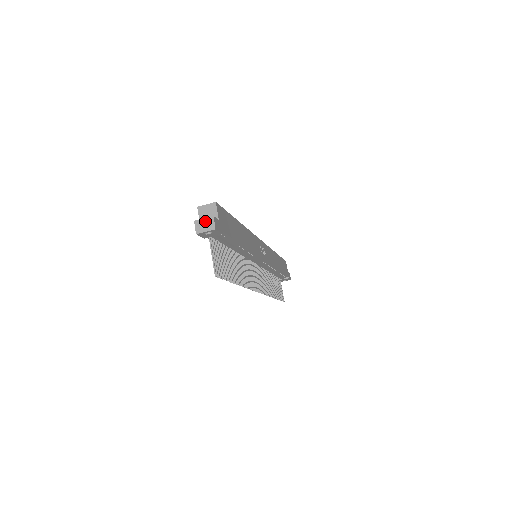
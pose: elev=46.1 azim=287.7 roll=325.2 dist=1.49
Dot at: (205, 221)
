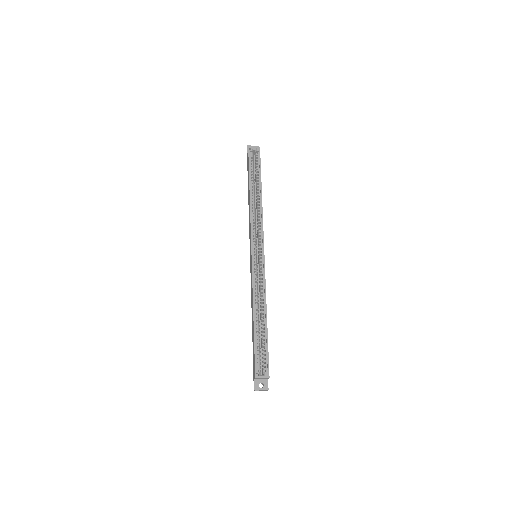
Dot at: occluded
